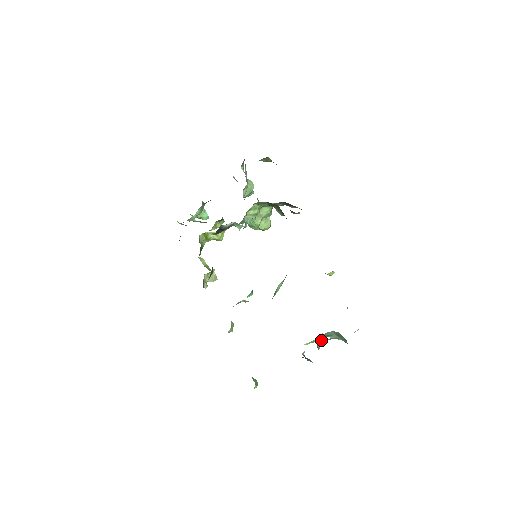
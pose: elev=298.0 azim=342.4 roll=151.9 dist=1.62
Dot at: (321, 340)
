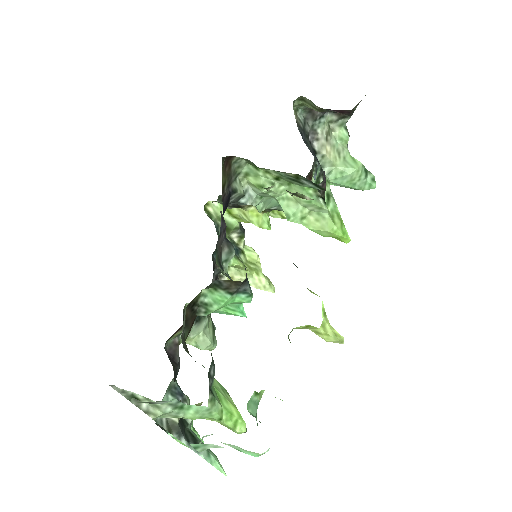
Dot at: occluded
